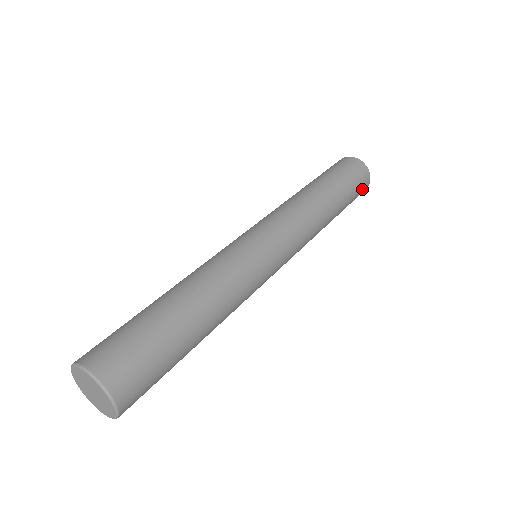
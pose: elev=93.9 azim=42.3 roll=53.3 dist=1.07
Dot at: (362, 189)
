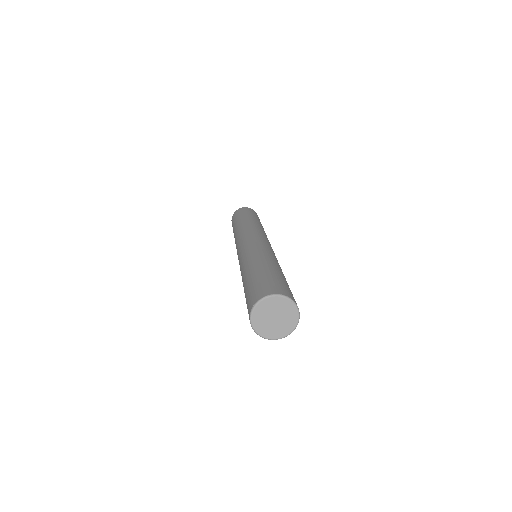
Dot at: occluded
